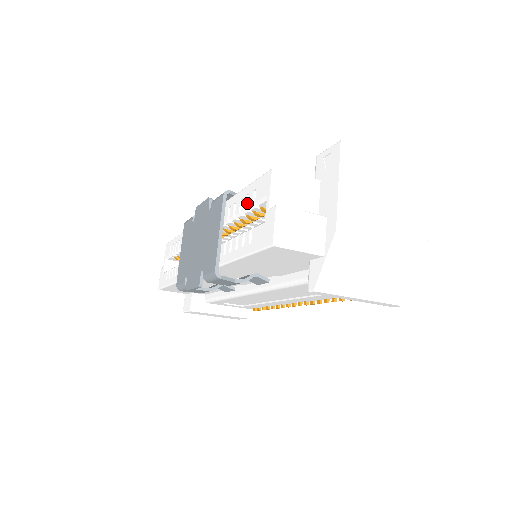
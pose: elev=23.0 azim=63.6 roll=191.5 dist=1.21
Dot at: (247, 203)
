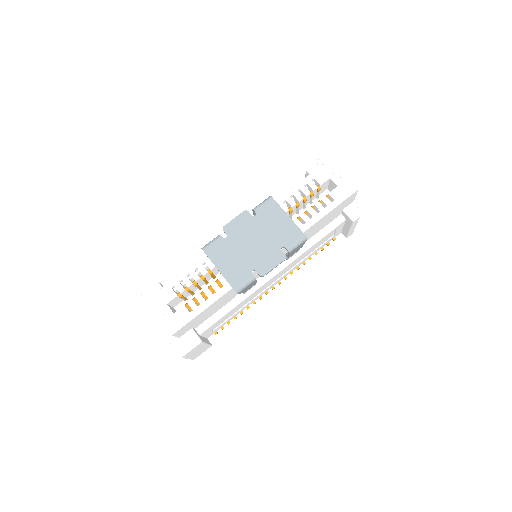
Dot at: (307, 189)
